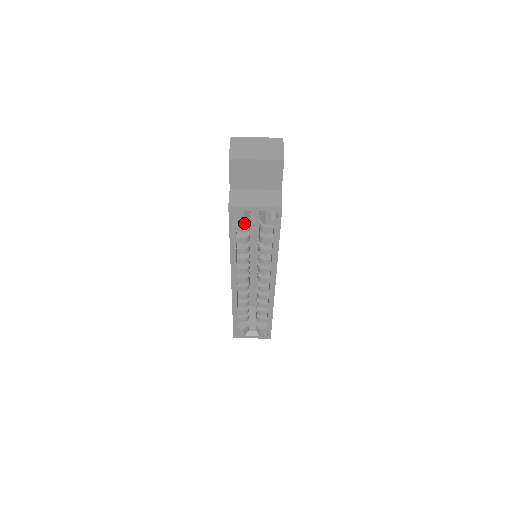
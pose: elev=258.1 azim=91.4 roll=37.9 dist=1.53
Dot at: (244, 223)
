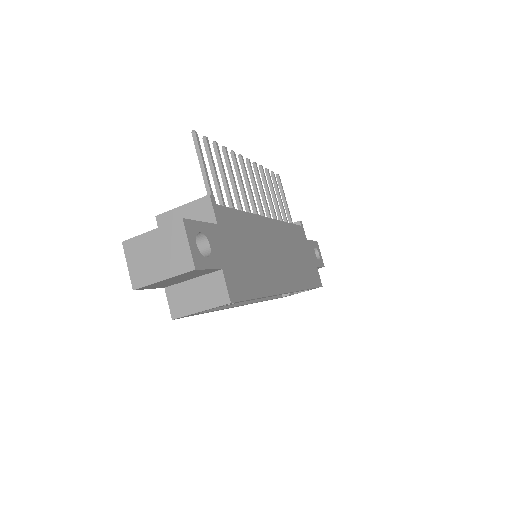
Dot at: (204, 311)
